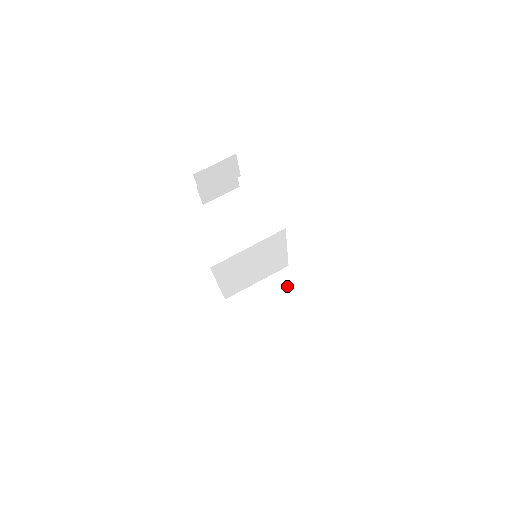
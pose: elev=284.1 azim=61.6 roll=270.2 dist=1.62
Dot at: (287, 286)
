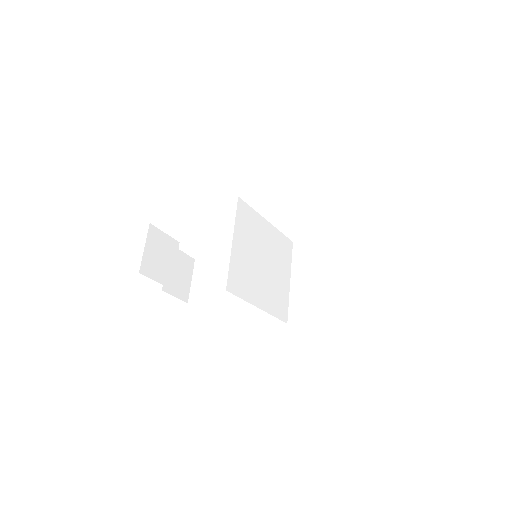
Dot at: (311, 252)
